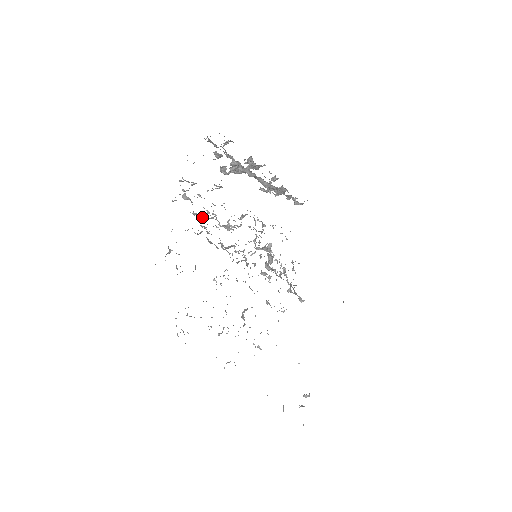
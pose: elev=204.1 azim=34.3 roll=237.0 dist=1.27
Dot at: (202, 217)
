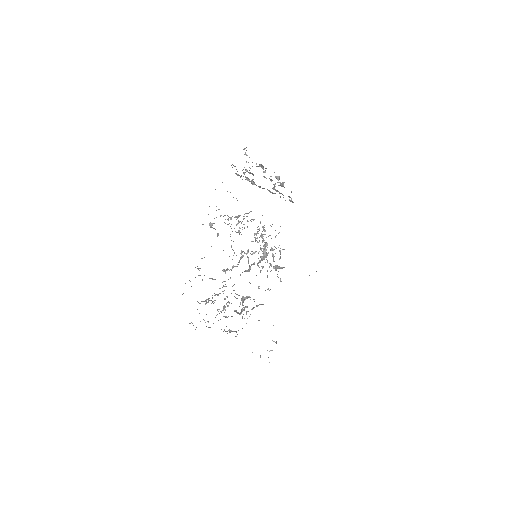
Dot at: occluded
